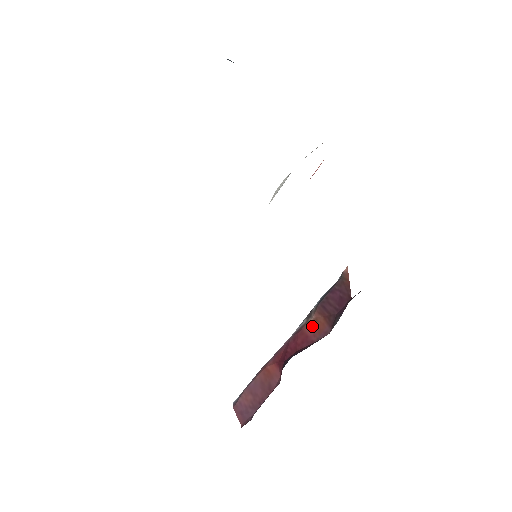
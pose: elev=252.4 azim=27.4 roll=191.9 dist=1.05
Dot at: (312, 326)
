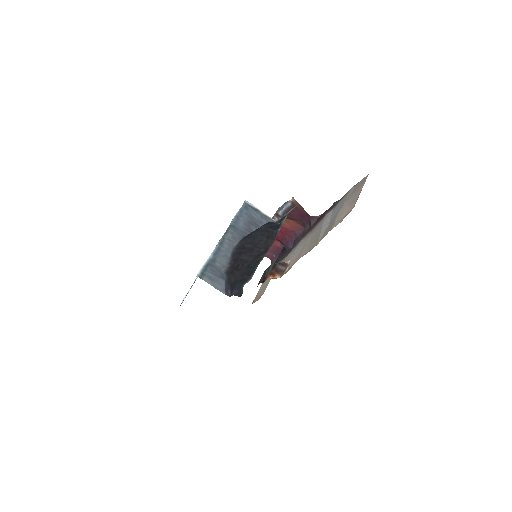
Dot at: (286, 224)
